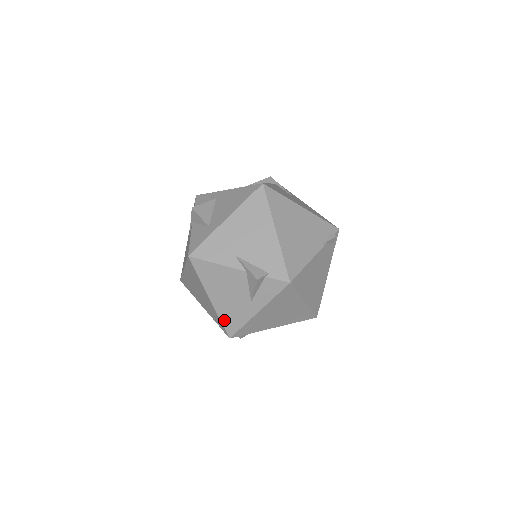
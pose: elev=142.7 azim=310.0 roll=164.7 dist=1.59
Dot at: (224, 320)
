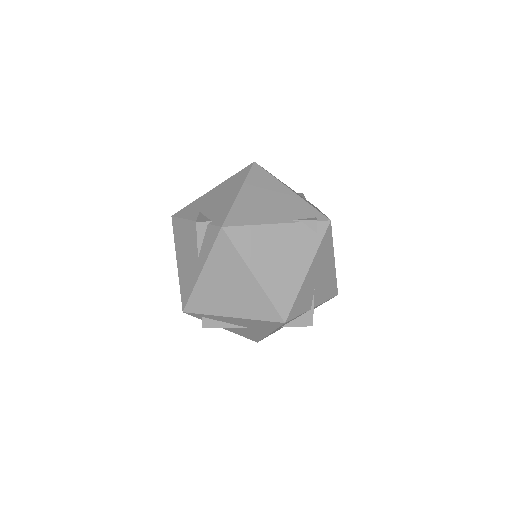
Dot at: (182, 287)
